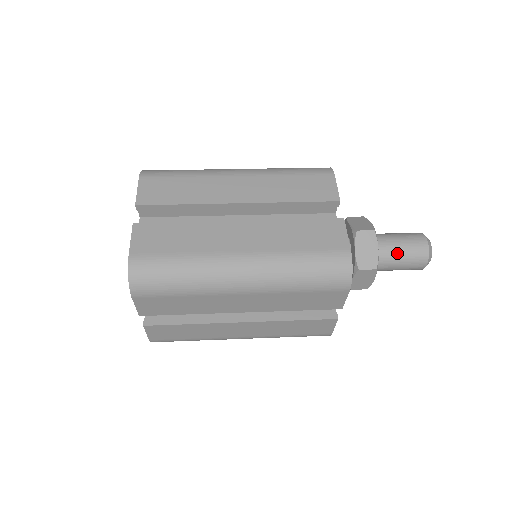
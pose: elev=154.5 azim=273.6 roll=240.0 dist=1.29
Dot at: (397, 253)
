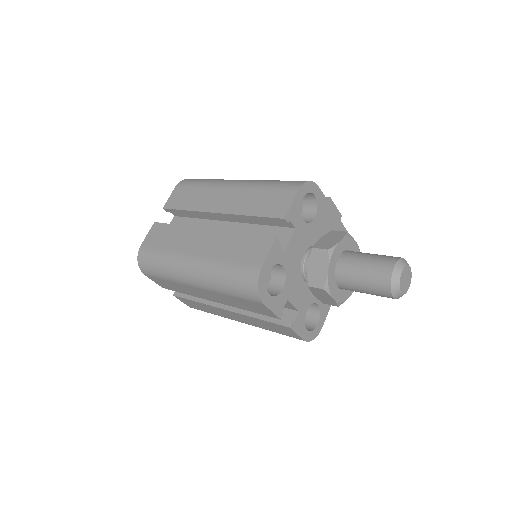
Dot at: (357, 276)
